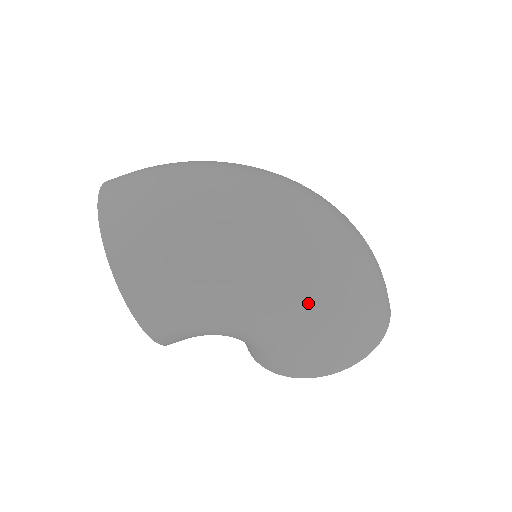
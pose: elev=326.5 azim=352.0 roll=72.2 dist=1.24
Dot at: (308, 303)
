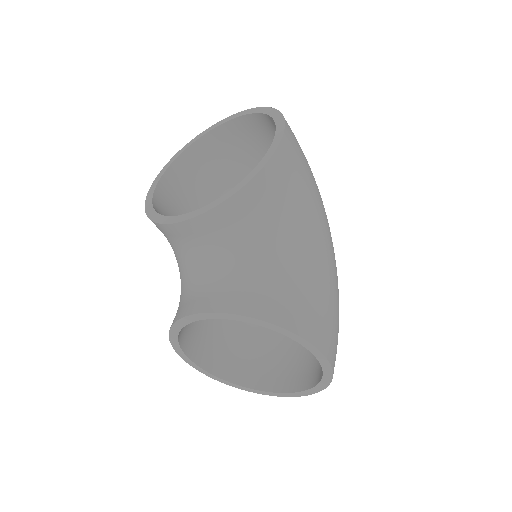
Dot at: (335, 270)
